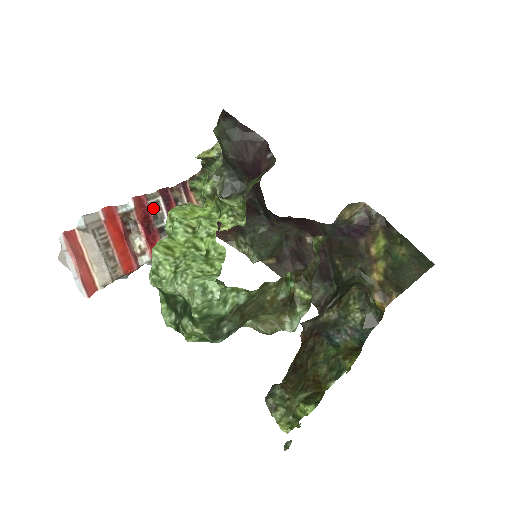
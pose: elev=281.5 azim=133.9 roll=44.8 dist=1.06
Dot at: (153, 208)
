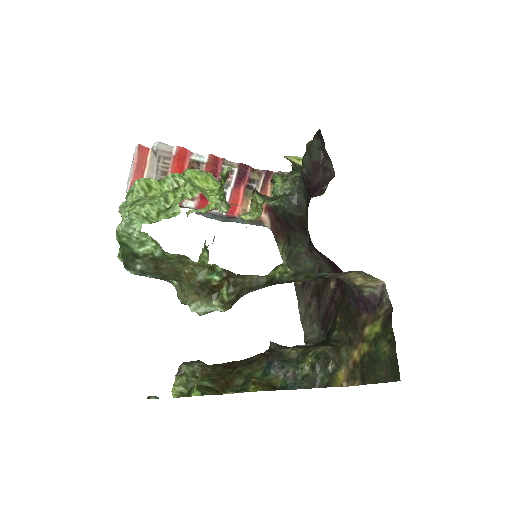
Dot at: occluded
